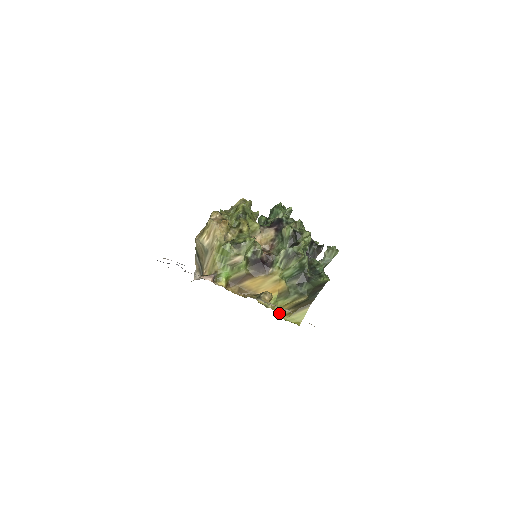
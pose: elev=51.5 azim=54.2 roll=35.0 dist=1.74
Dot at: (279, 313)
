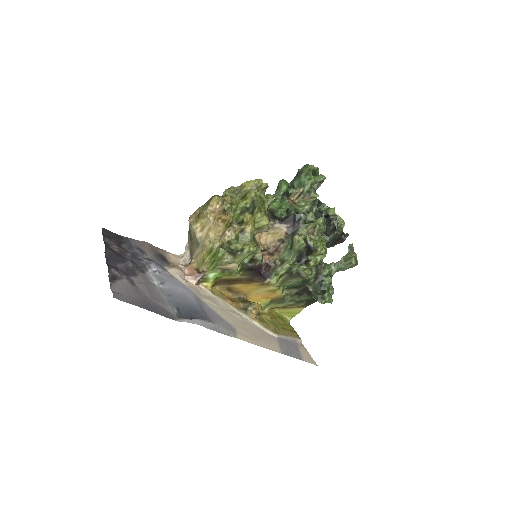
Dot at: (270, 309)
